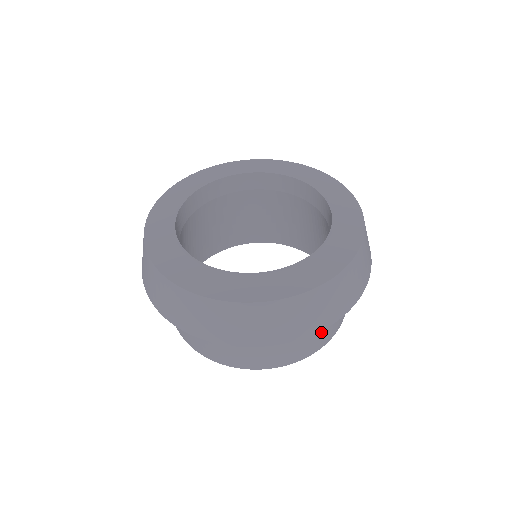
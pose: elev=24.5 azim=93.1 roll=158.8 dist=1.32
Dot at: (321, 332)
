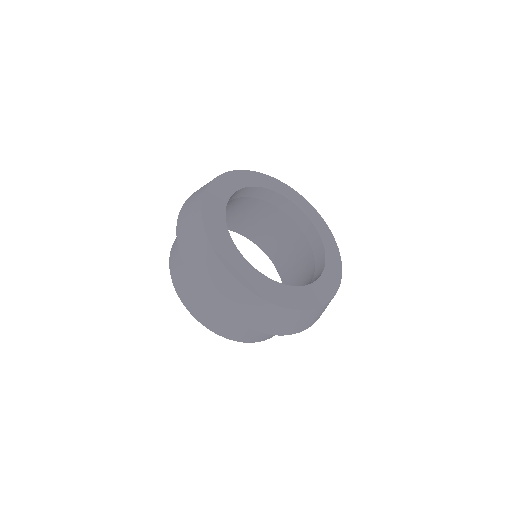
Dot at: (257, 333)
